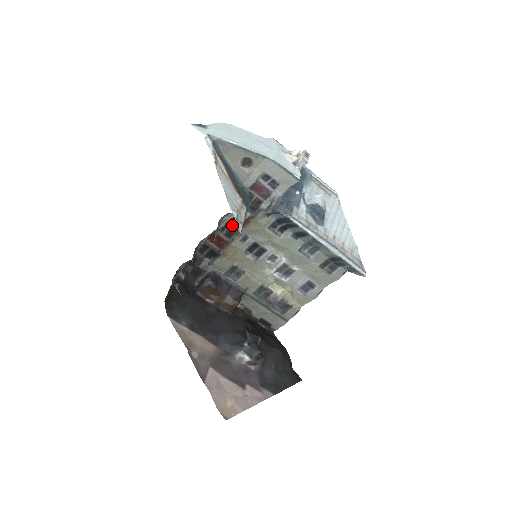
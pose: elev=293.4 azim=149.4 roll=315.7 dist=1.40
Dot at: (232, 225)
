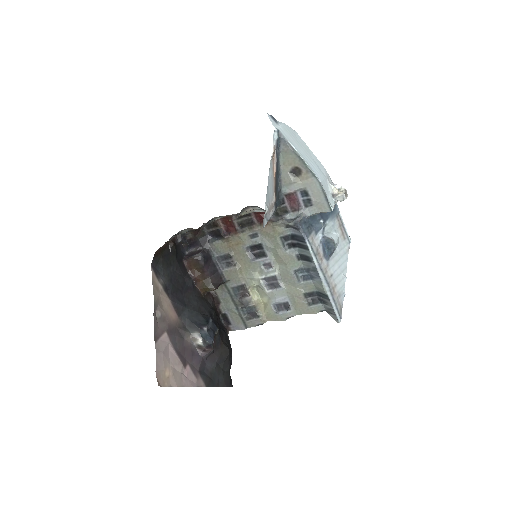
Dot at: (250, 218)
